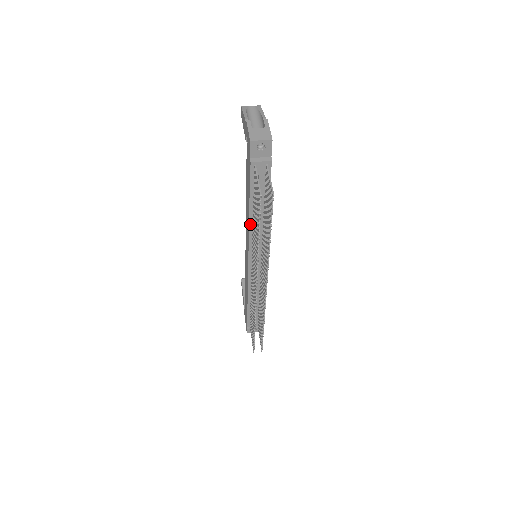
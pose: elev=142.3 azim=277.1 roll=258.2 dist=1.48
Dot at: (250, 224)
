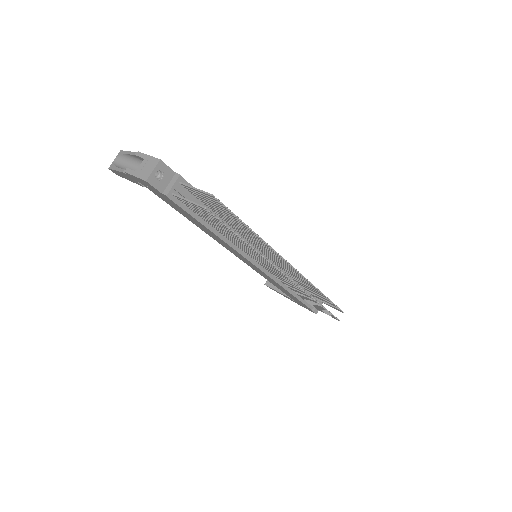
Dot at: (224, 240)
